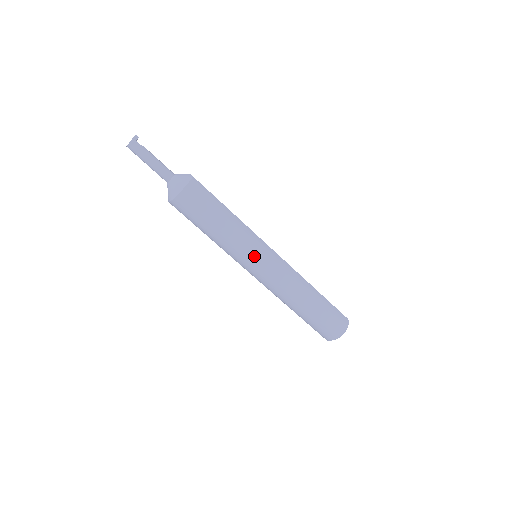
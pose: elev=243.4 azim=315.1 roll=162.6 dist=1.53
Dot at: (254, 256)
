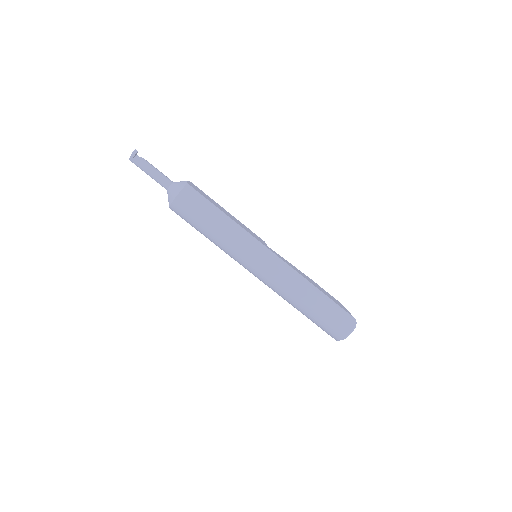
Dot at: (249, 256)
